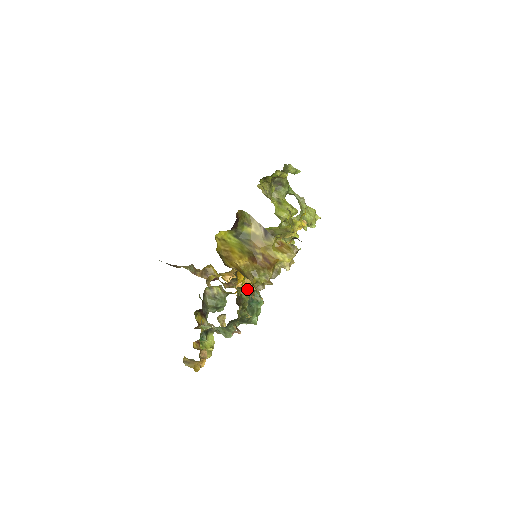
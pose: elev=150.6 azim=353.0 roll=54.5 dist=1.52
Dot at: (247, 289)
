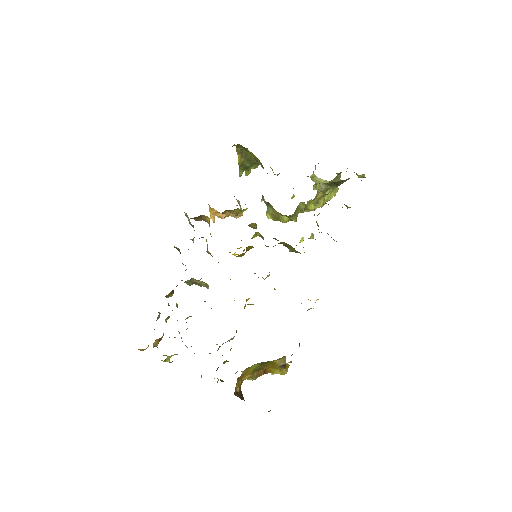
Dot at: occluded
